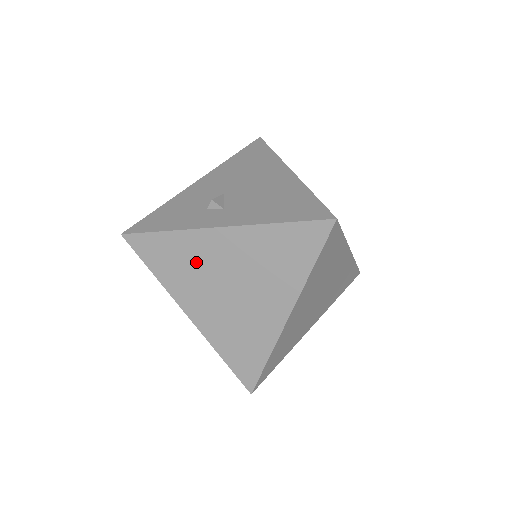
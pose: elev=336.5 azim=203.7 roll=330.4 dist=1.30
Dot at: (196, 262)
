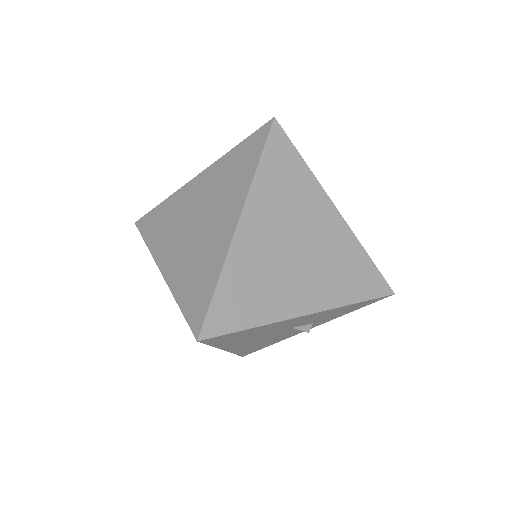
Dot at: (176, 215)
